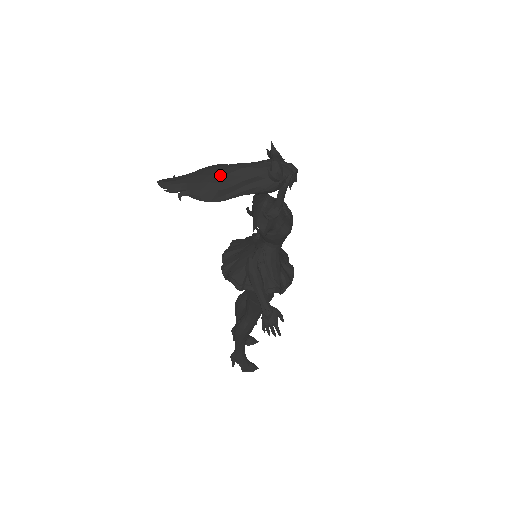
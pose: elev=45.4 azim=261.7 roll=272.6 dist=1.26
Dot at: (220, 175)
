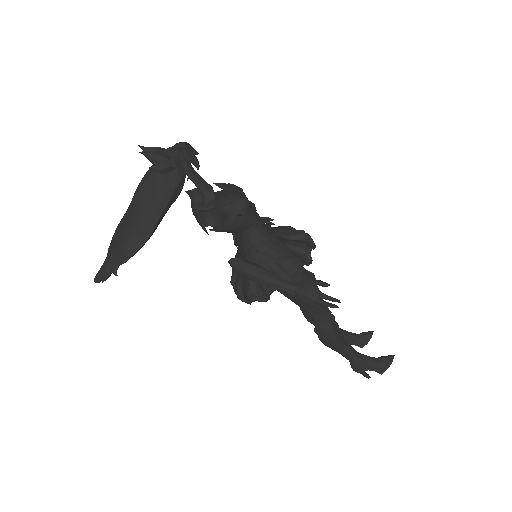
Dot at: (127, 219)
